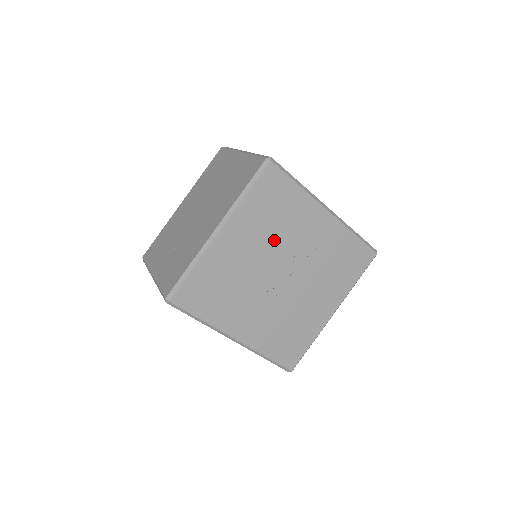
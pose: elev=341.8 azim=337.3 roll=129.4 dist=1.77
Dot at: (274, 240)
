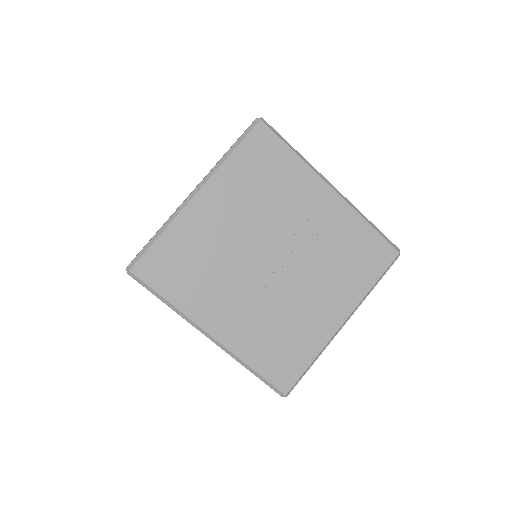
Dot at: (263, 215)
